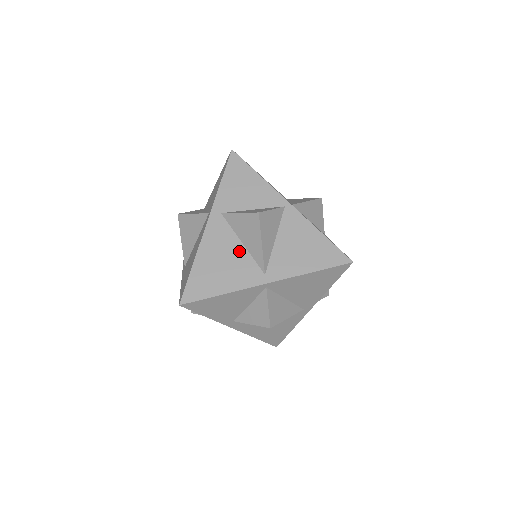
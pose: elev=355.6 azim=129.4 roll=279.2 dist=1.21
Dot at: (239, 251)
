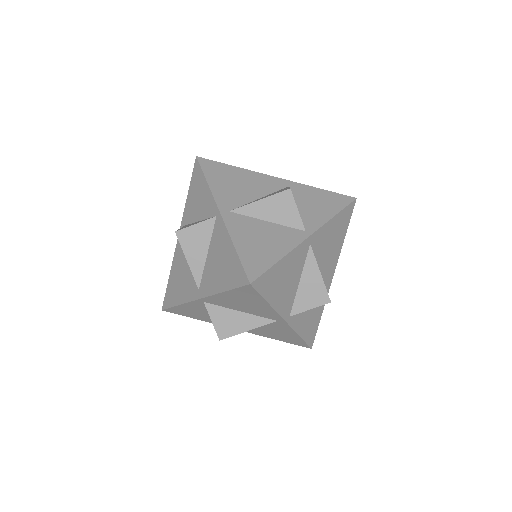
Dot at: occluded
